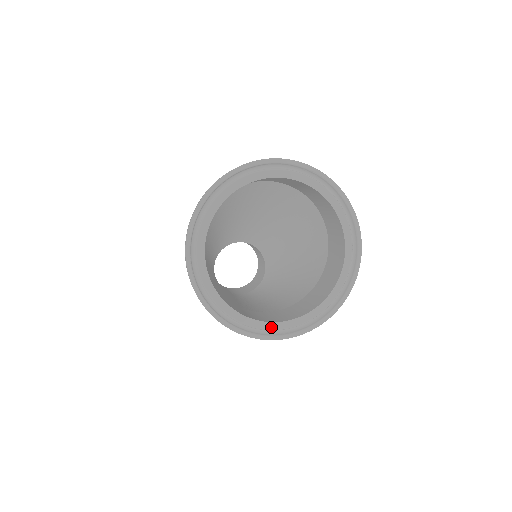
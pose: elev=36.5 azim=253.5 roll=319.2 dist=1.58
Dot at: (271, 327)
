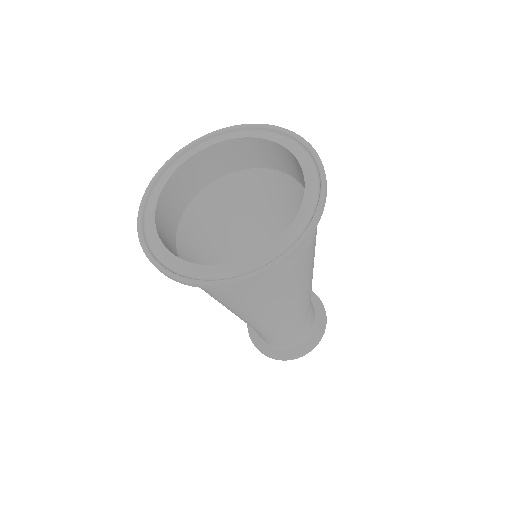
Dot at: (247, 263)
